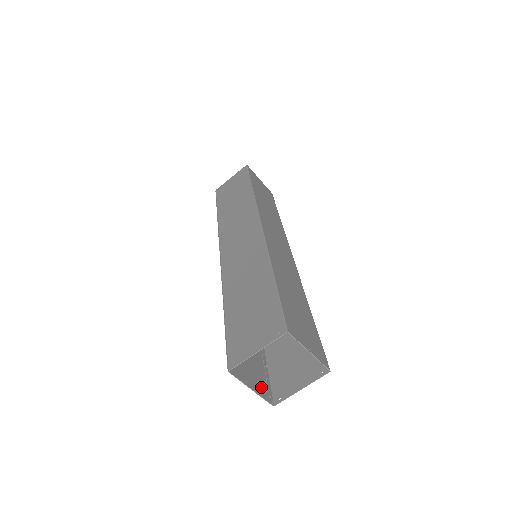
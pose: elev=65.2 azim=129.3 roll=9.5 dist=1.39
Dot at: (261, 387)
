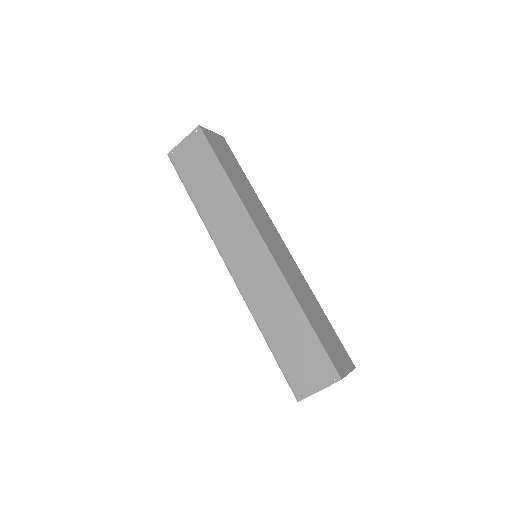
Dot at: occluded
